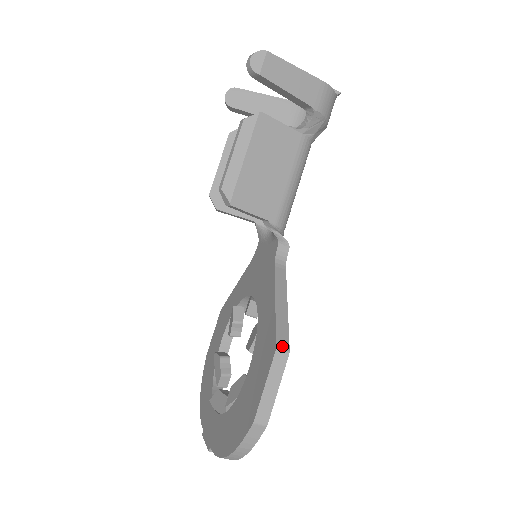
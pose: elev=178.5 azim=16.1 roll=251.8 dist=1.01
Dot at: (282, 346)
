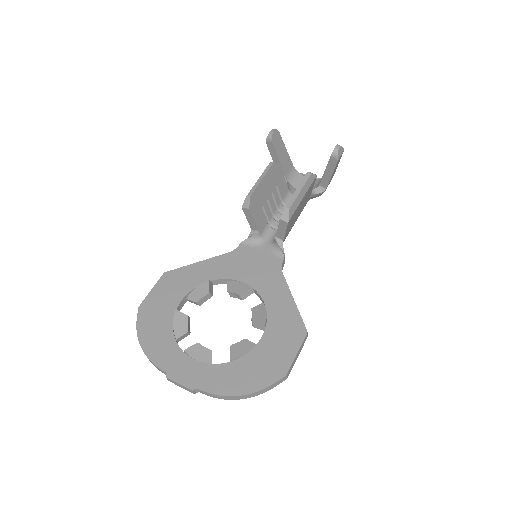
Dot at: occluded
